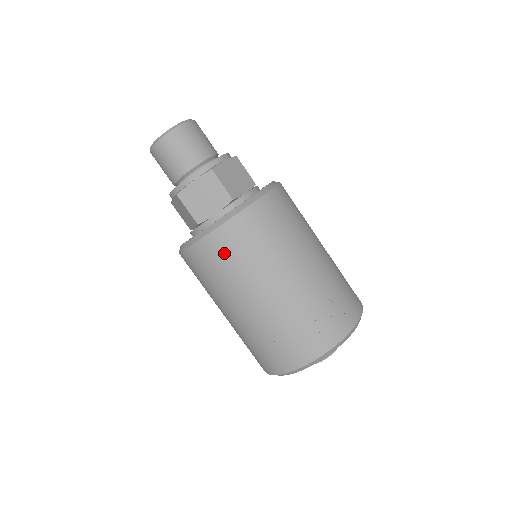
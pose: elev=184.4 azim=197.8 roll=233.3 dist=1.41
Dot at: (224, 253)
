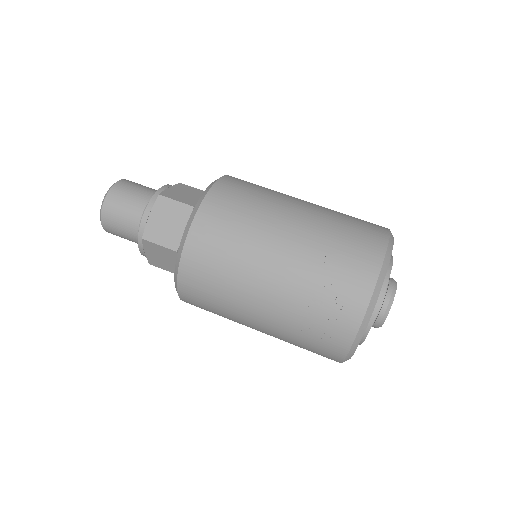
Dot at: (201, 306)
